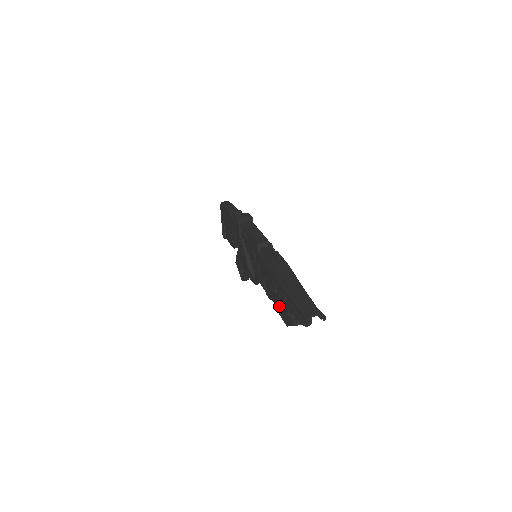
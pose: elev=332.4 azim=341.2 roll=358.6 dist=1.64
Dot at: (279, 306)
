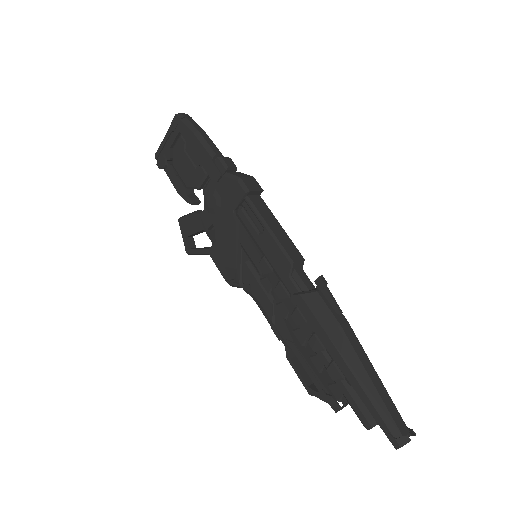
Dot at: (306, 366)
